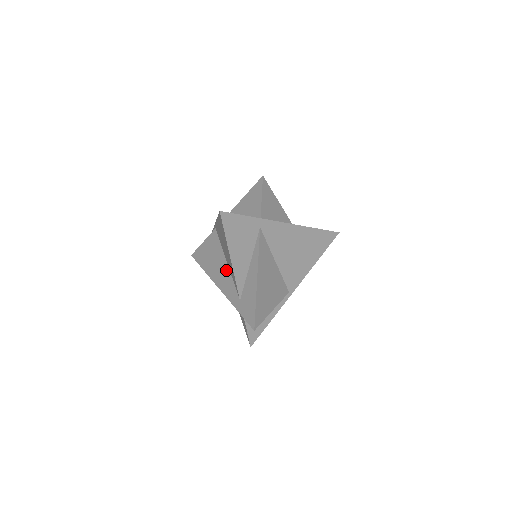
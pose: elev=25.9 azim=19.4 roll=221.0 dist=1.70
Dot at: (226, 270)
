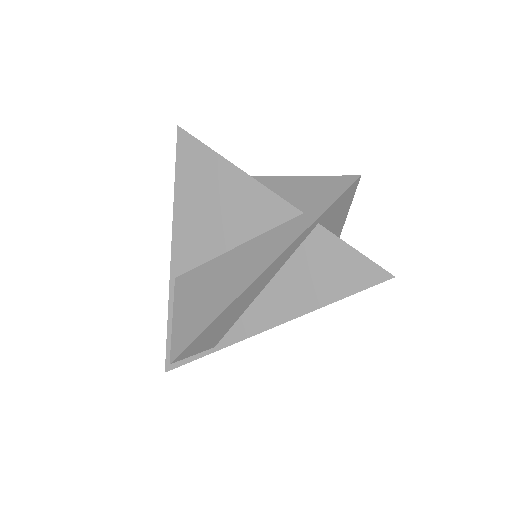
Dot at: (244, 249)
